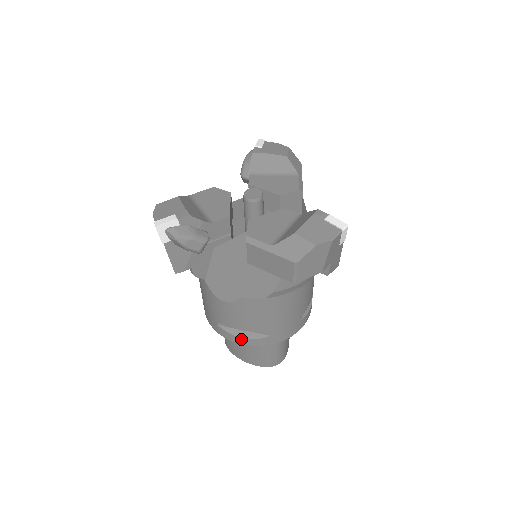
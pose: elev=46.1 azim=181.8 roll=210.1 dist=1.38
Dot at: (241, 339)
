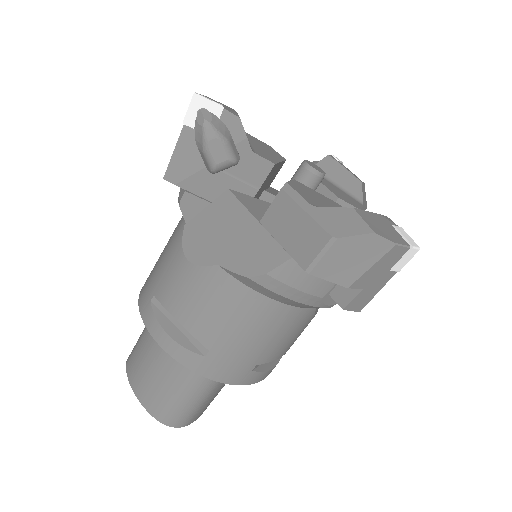
Dot at: (165, 336)
